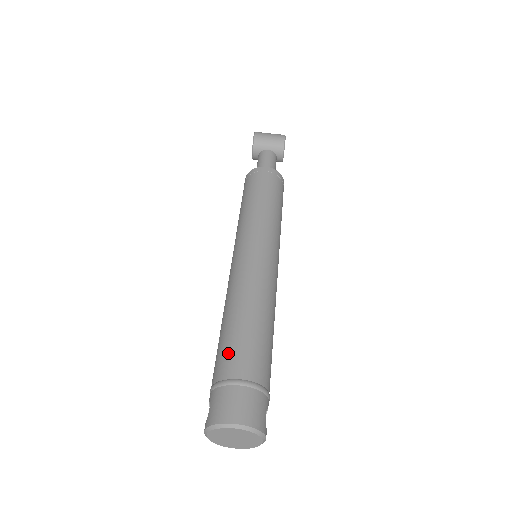
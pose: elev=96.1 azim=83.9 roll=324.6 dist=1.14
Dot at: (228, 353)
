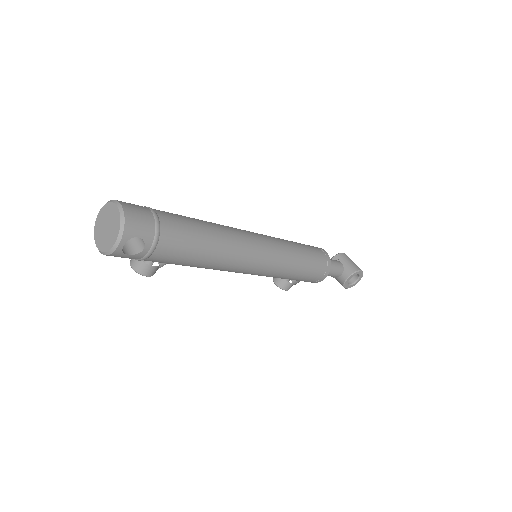
Dot at: occluded
